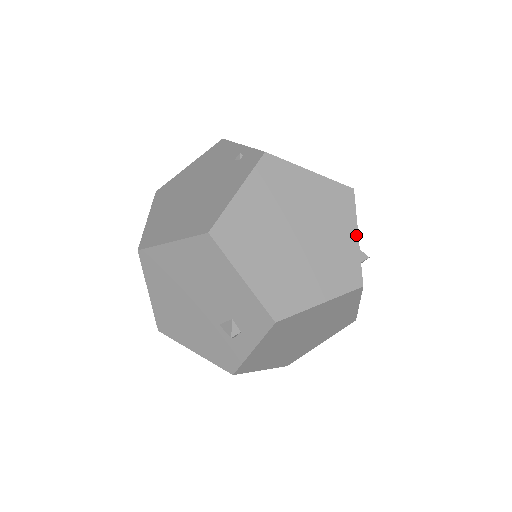
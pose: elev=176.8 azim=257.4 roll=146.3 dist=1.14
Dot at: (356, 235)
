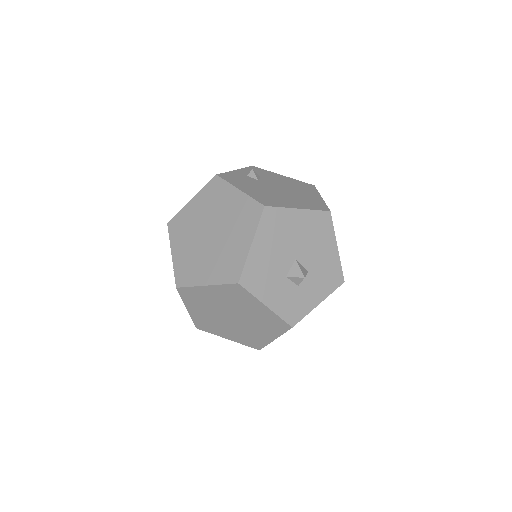
Dot at: (264, 306)
